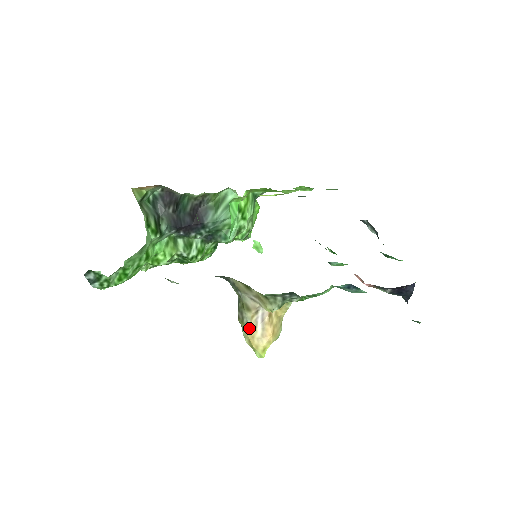
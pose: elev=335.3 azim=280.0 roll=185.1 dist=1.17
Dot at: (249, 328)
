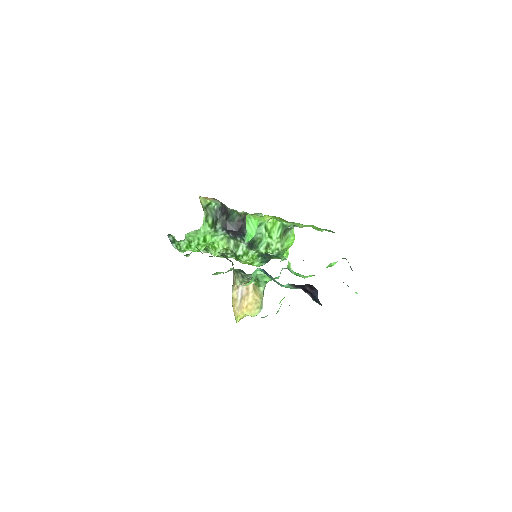
Dot at: (233, 297)
